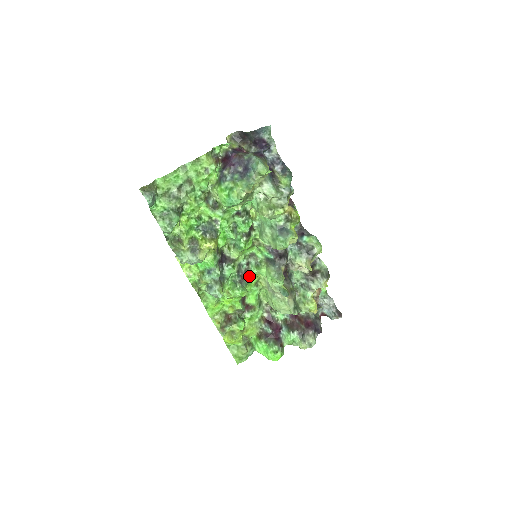
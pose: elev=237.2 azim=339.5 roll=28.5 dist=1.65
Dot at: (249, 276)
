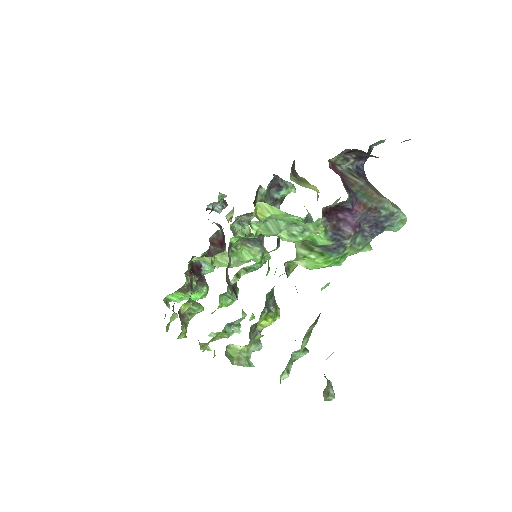
Dot at: (226, 271)
